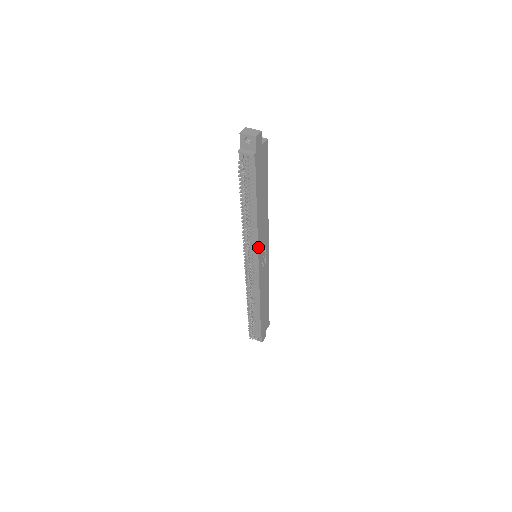
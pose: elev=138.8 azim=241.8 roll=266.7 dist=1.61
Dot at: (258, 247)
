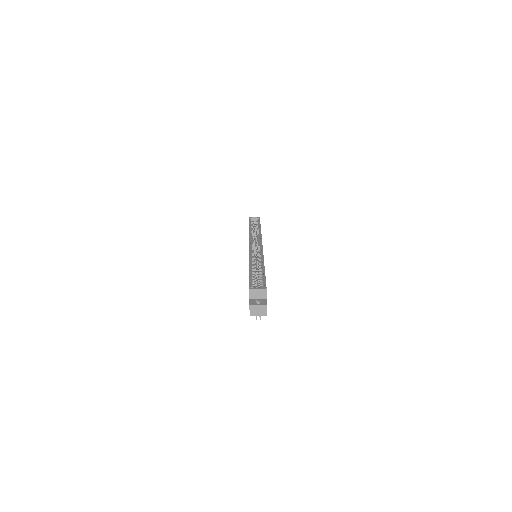
Dot at: occluded
